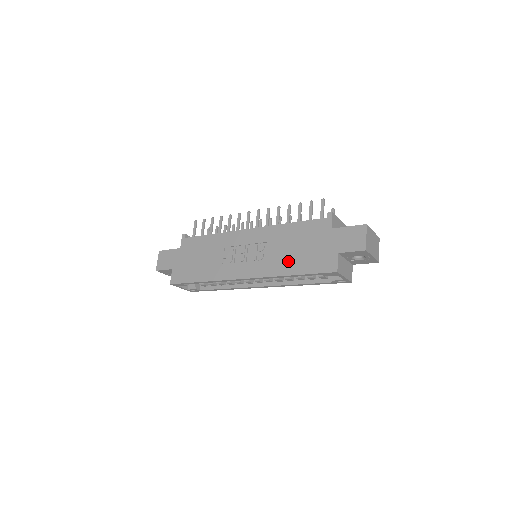
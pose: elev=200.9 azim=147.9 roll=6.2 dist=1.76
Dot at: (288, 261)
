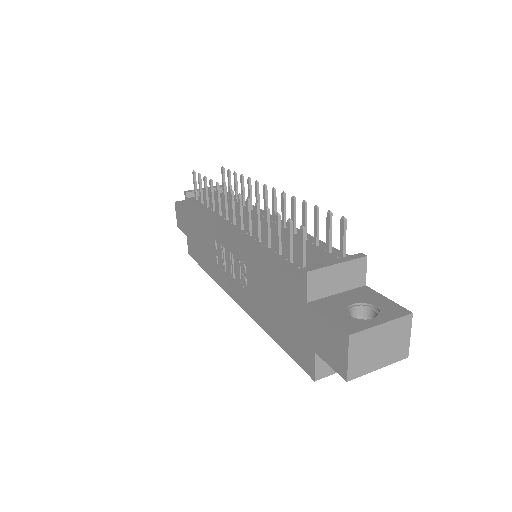
Dot at: (267, 314)
